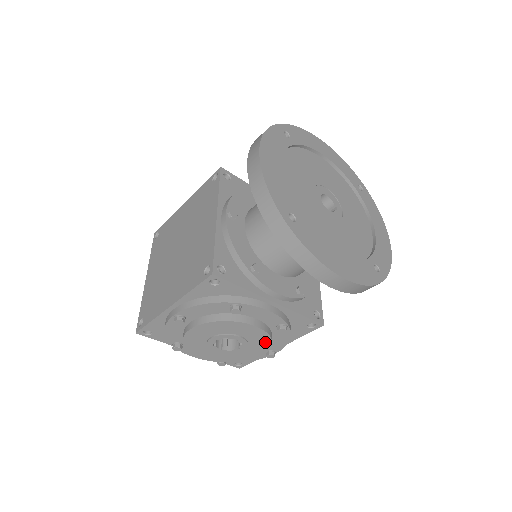
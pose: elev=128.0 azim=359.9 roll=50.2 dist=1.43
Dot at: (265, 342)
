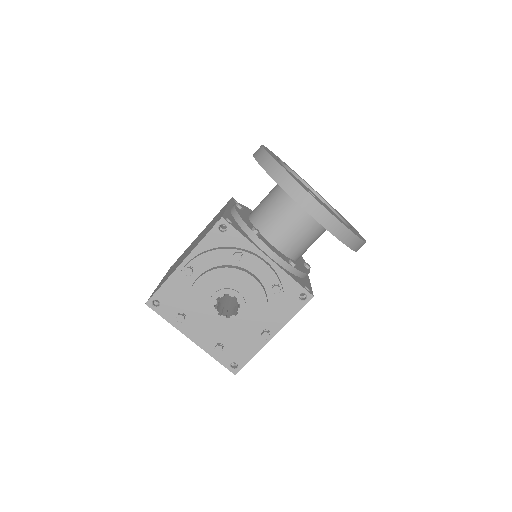
Dot at: (261, 305)
